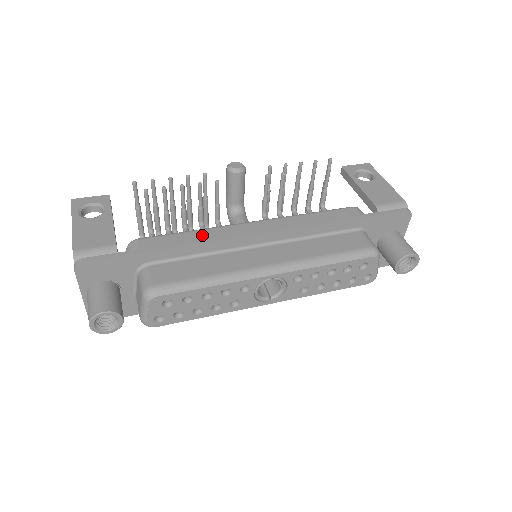
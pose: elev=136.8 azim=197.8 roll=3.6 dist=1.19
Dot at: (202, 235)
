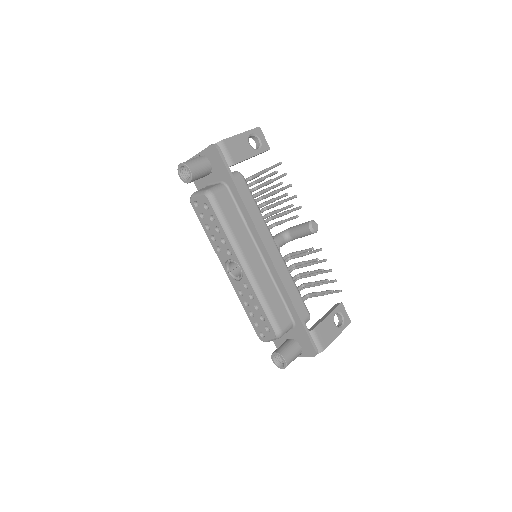
Dot at: (257, 216)
